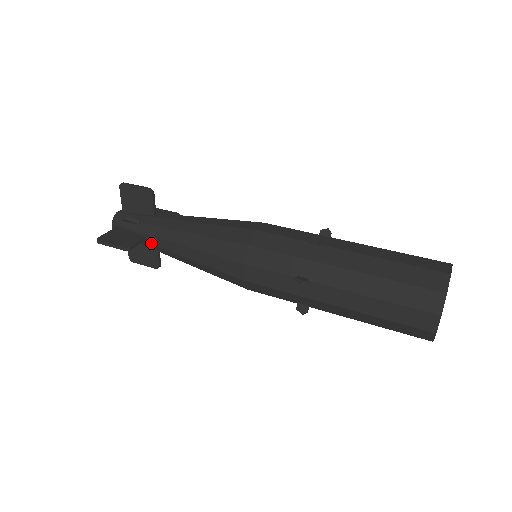
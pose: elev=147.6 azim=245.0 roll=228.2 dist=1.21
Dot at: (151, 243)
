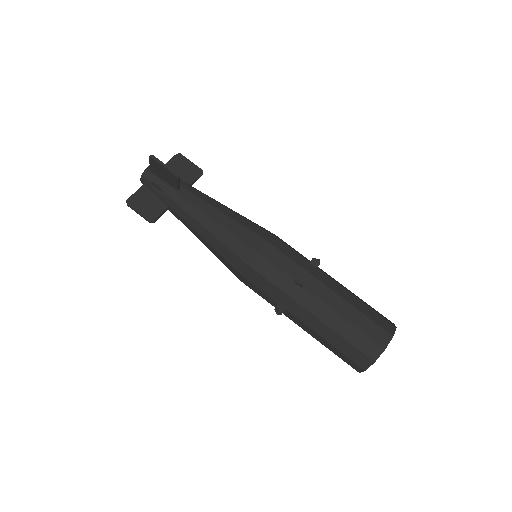
Dot at: (172, 213)
